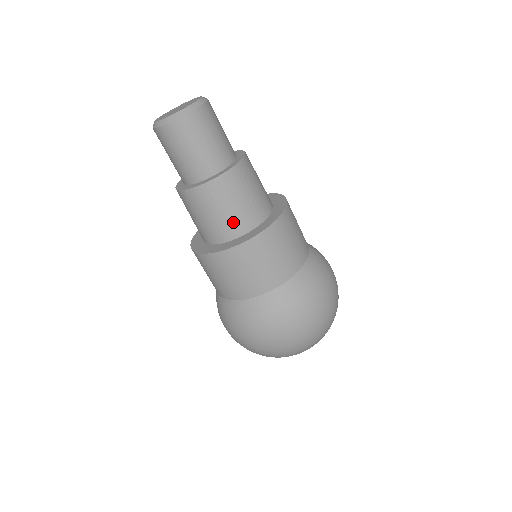
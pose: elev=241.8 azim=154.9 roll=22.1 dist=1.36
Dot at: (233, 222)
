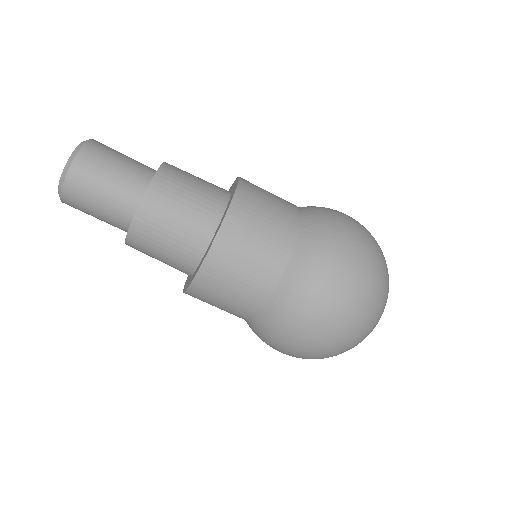
Dot at: (200, 216)
